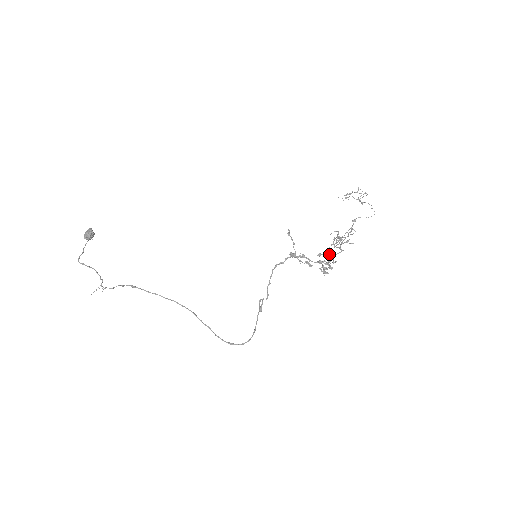
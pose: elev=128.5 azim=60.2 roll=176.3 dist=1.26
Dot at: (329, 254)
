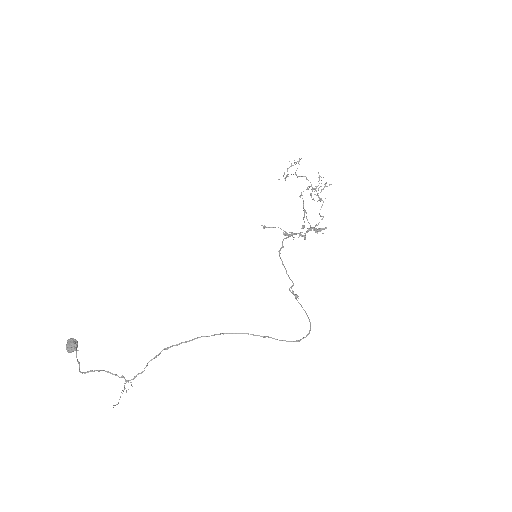
Dot at: (309, 223)
